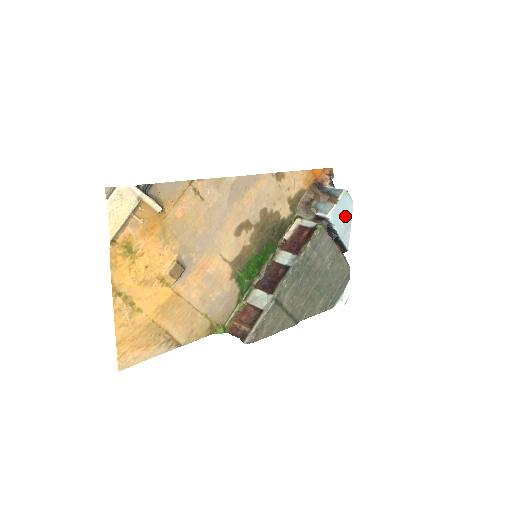
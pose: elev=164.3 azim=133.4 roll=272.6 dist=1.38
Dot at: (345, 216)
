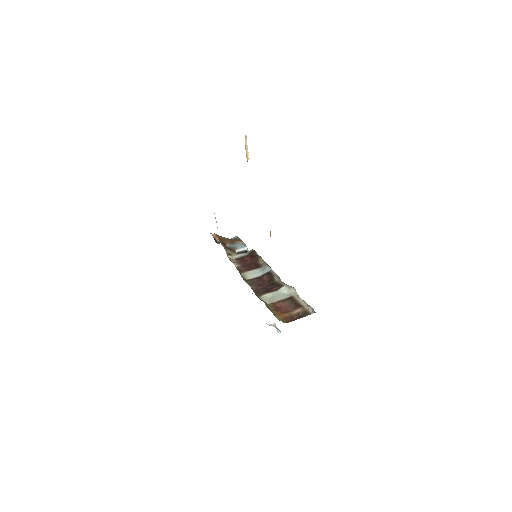
Dot at: occluded
